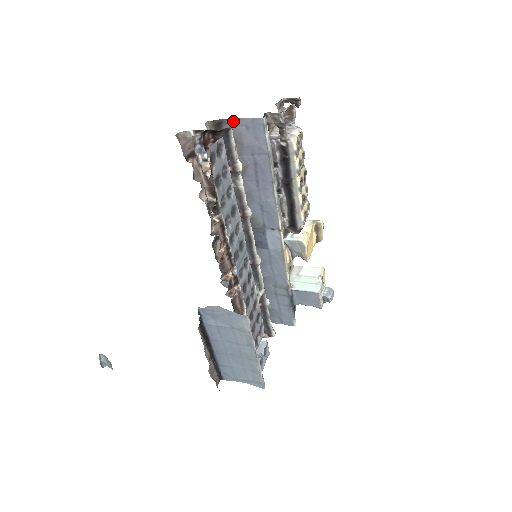
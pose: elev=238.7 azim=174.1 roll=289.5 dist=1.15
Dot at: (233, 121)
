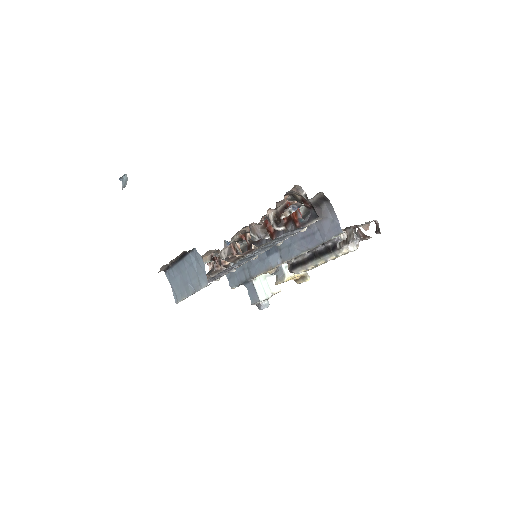
Dot at: (332, 209)
